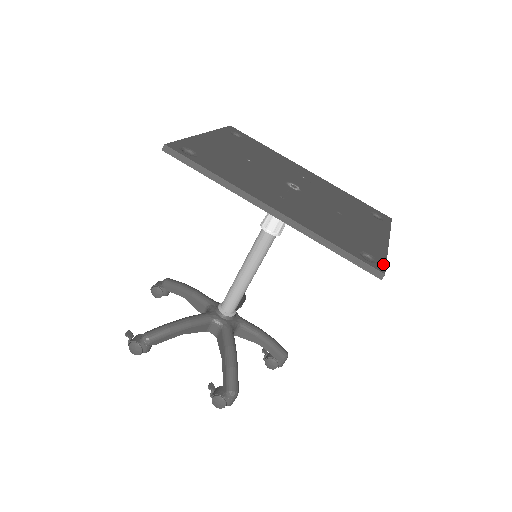
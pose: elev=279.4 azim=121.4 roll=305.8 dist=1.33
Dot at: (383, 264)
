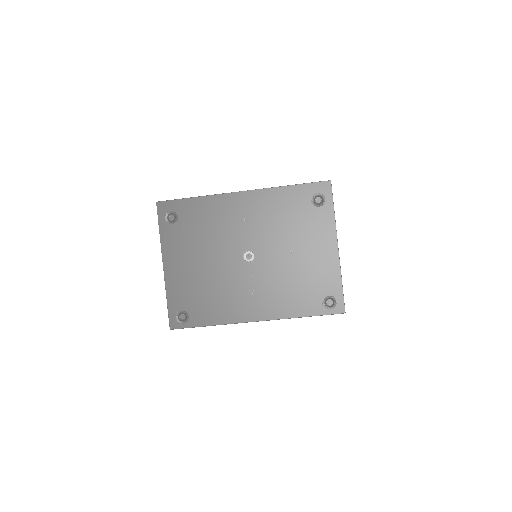
Dot at: (341, 299)
